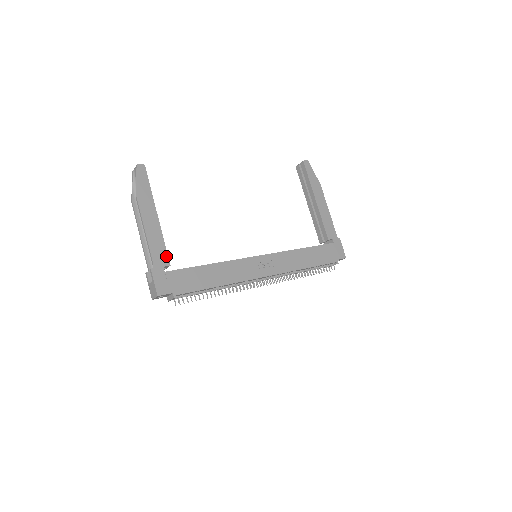
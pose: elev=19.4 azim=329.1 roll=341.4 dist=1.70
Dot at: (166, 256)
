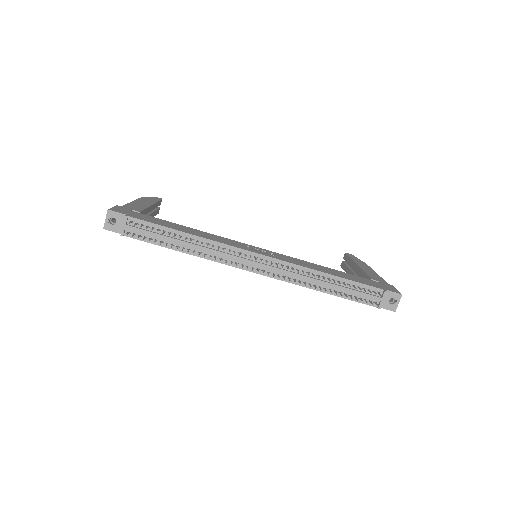
Dot at: (141, 210)
